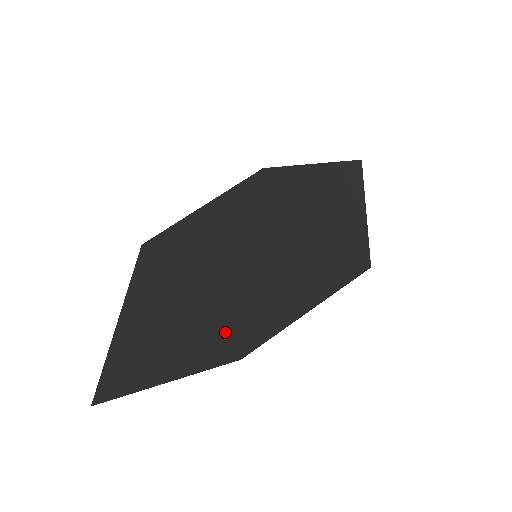
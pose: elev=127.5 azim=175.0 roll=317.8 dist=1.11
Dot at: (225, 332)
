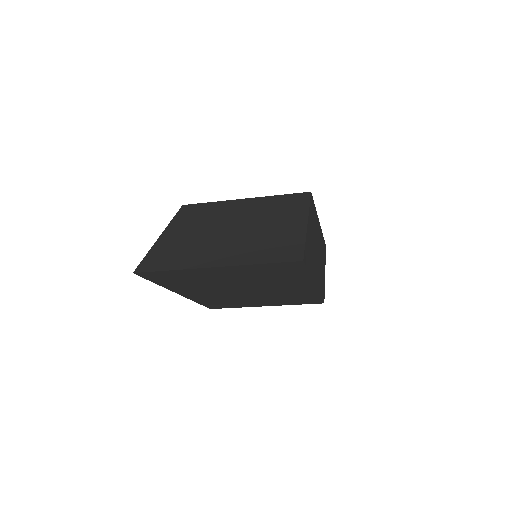
Dot at: (287, 250)
